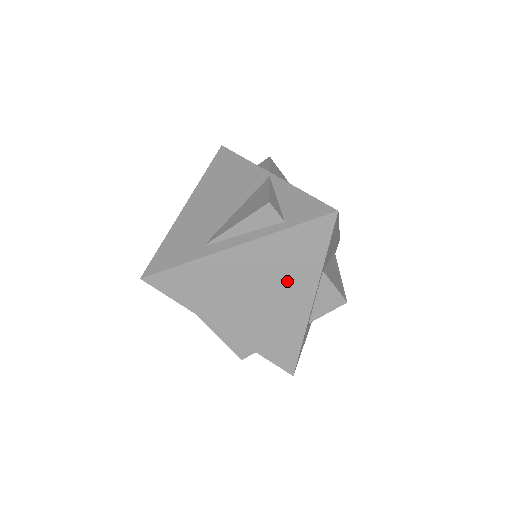
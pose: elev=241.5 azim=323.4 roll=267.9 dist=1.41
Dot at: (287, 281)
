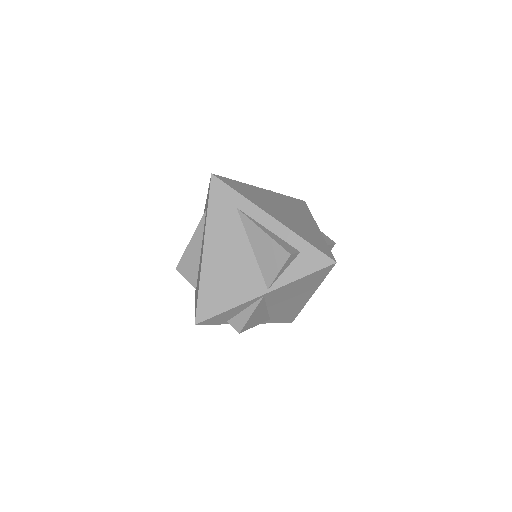
Dot at: (298, 213)
